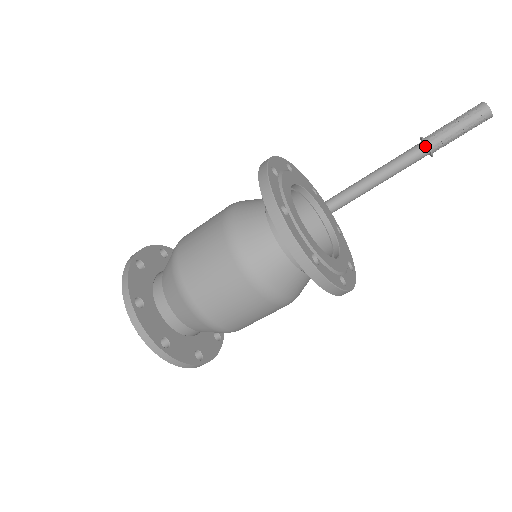
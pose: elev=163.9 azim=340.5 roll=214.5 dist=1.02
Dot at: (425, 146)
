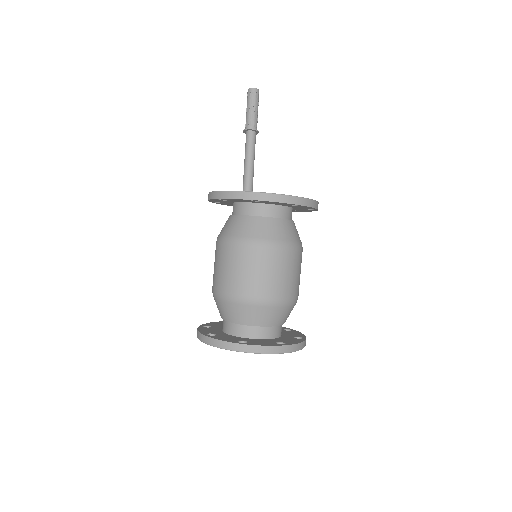
Dot at: (251, 131)
